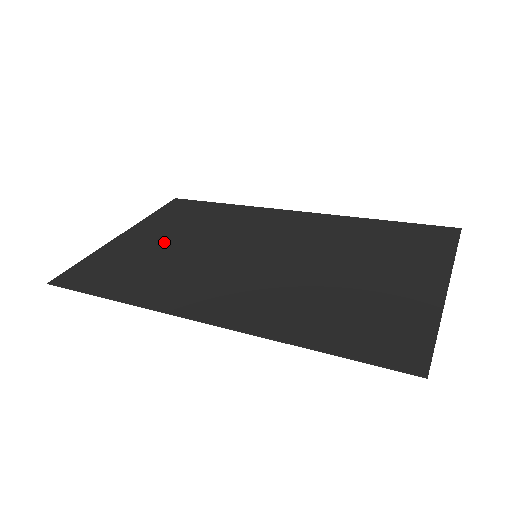
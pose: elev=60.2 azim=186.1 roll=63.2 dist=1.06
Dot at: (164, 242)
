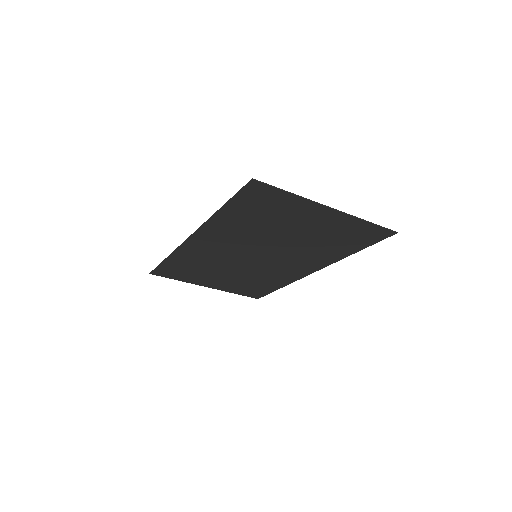
Dot at: (221, 276)
